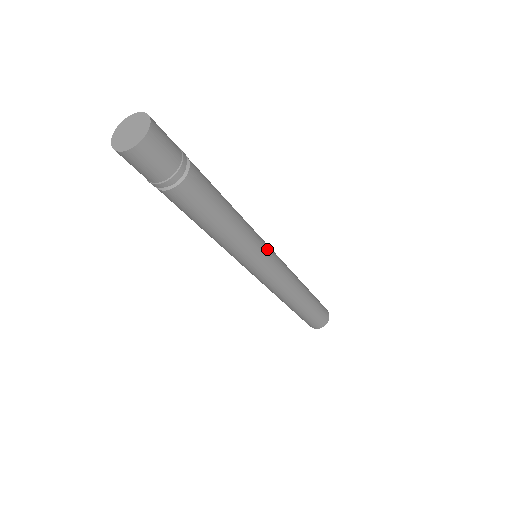
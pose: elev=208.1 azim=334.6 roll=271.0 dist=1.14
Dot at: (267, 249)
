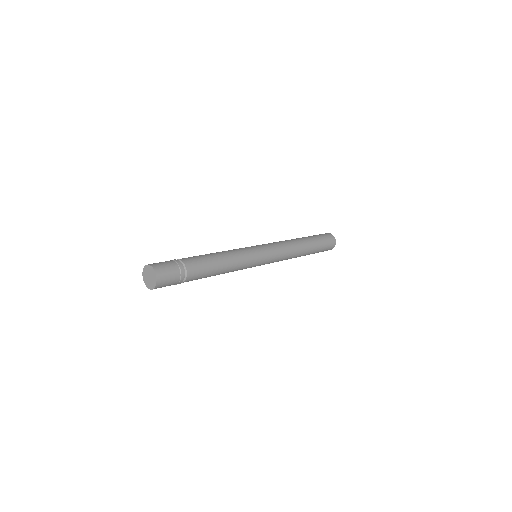
Dot at: (260, 258)
